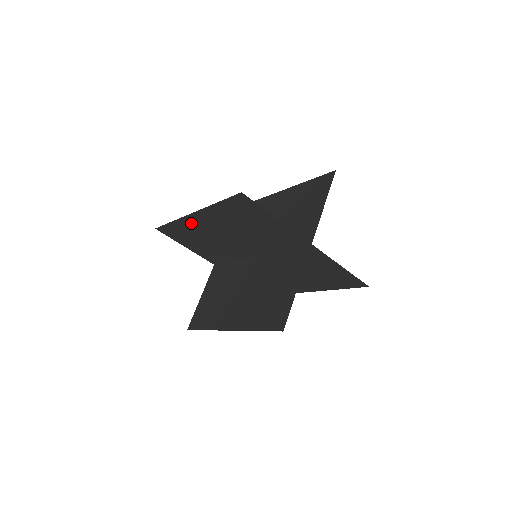
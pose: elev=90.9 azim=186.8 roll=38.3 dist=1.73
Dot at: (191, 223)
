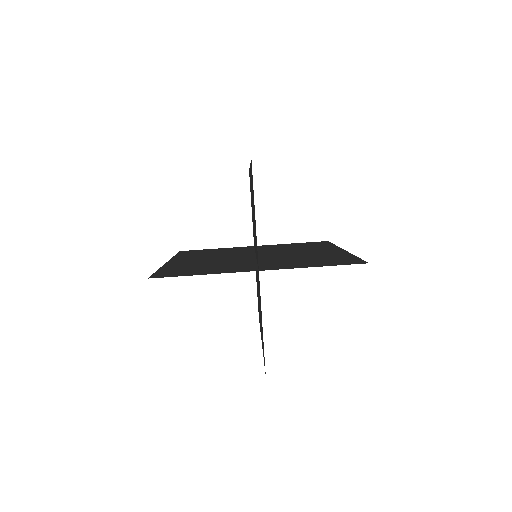
Dot at: occluded
